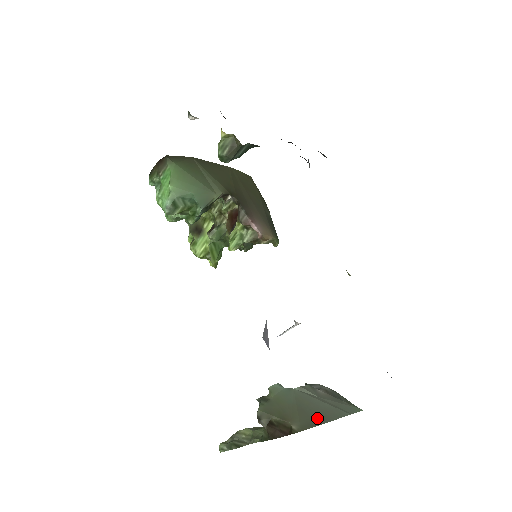
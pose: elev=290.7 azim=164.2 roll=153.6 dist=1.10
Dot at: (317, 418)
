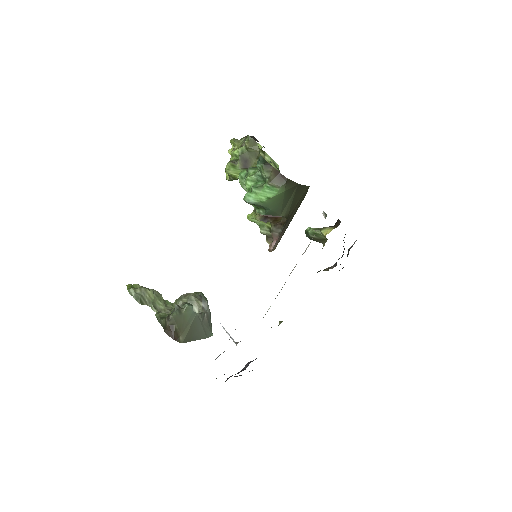
Dot at: (193, 337)
